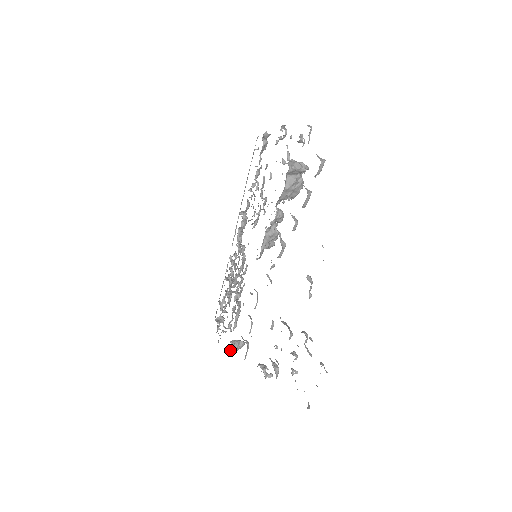
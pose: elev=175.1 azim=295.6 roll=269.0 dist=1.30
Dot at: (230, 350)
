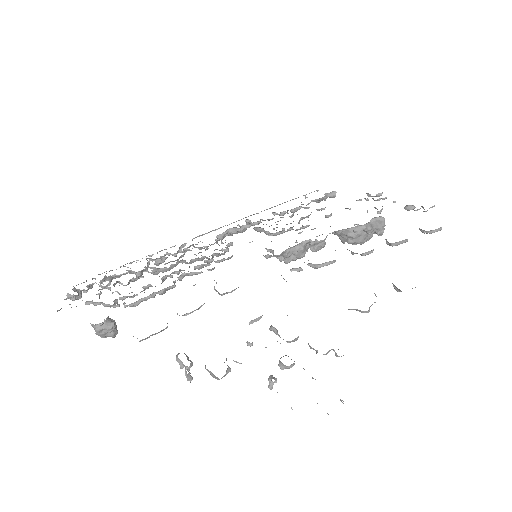
Dot at: occluded
